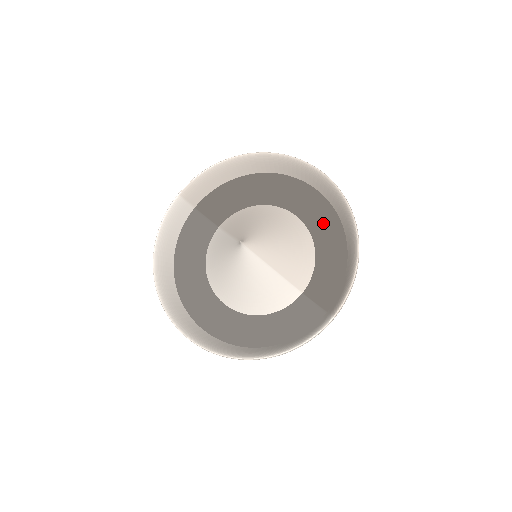
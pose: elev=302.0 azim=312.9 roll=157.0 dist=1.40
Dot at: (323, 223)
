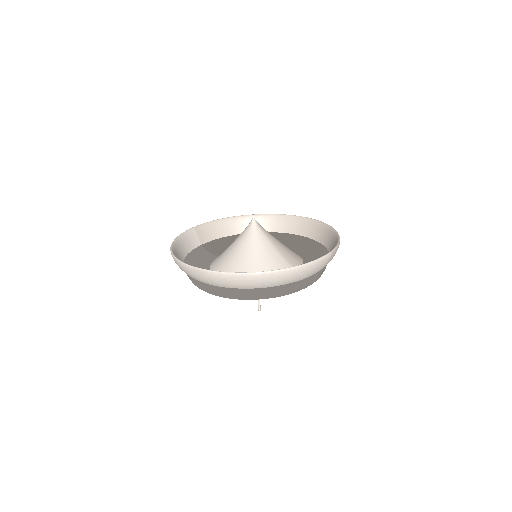
Dot at: (304, 249)
